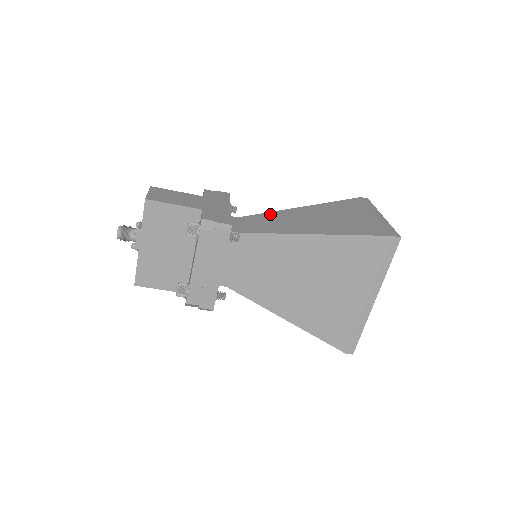
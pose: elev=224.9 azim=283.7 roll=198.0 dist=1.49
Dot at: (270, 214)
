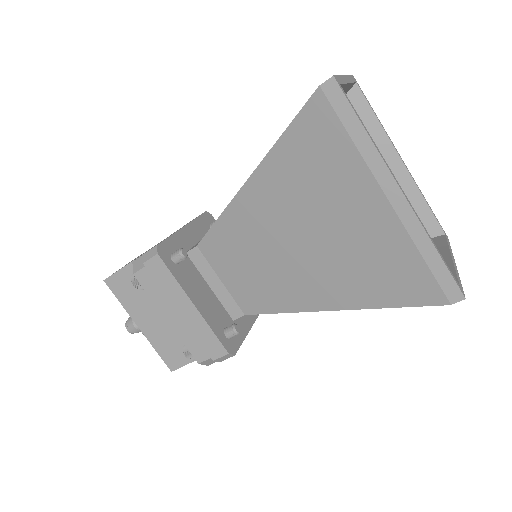
Dot at: occluded
